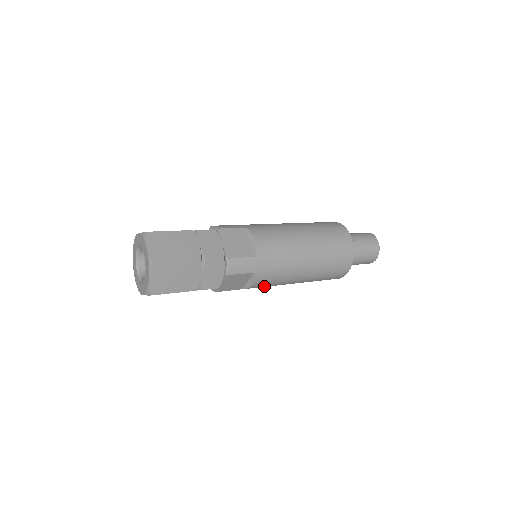
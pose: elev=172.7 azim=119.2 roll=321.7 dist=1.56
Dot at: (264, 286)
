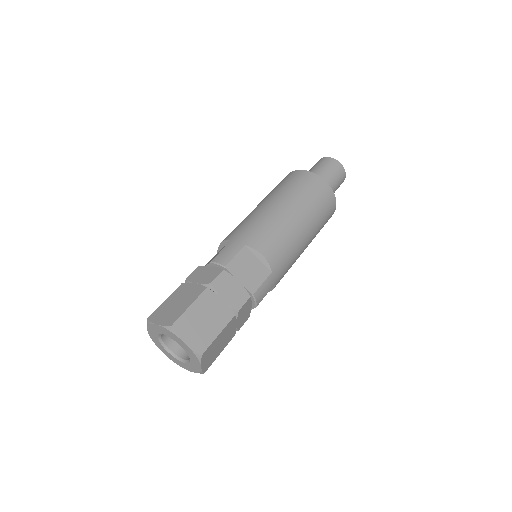
Dot at: occluded
